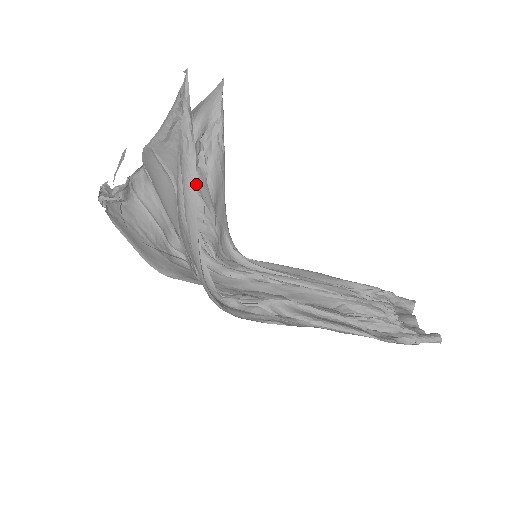
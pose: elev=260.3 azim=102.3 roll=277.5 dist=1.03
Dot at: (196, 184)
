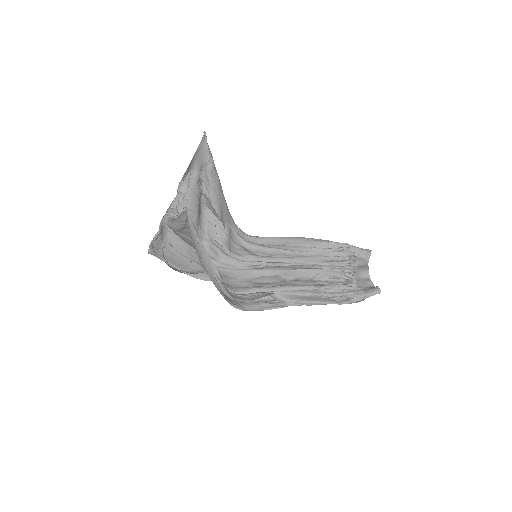
Dot at: (209, 261)
